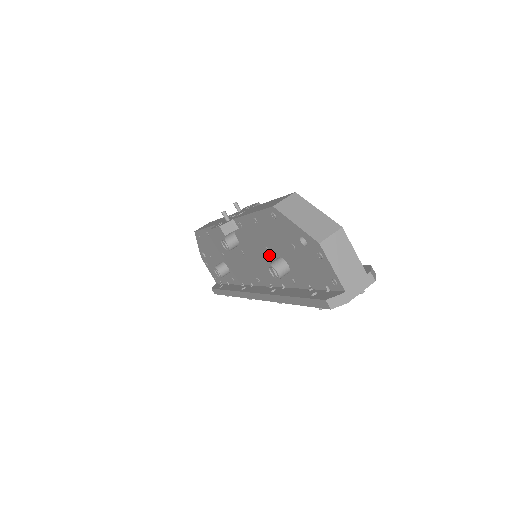
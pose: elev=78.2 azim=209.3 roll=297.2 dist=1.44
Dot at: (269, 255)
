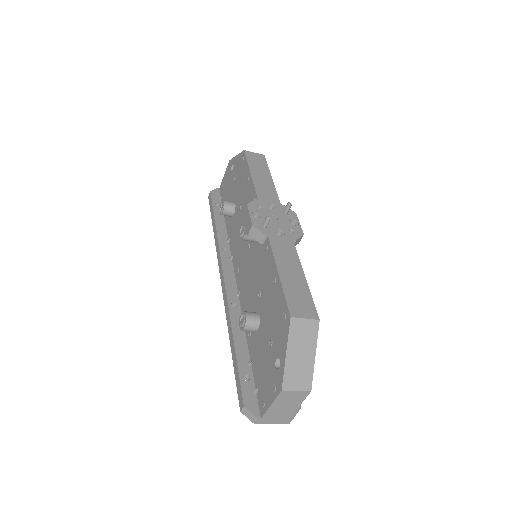
Dot at: (257, 297)
